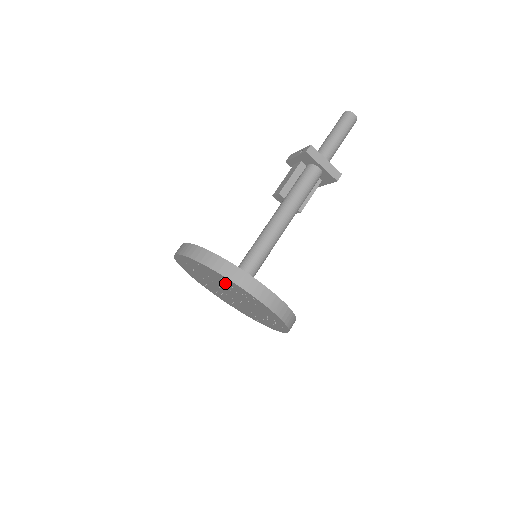
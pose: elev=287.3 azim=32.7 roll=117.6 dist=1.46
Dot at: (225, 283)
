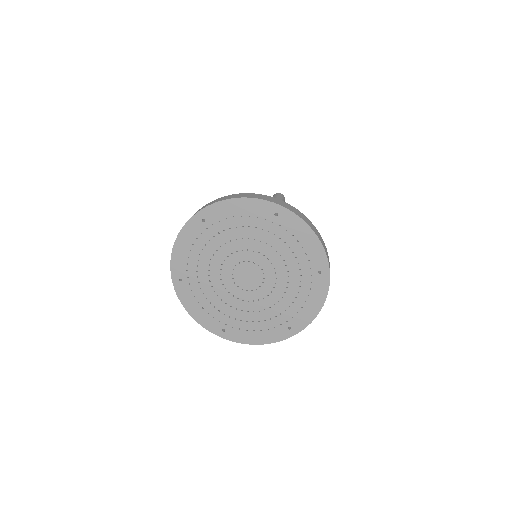
Dot at: (239, 229)
